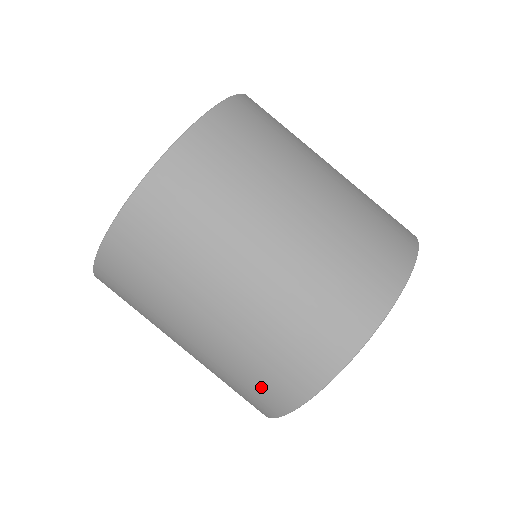
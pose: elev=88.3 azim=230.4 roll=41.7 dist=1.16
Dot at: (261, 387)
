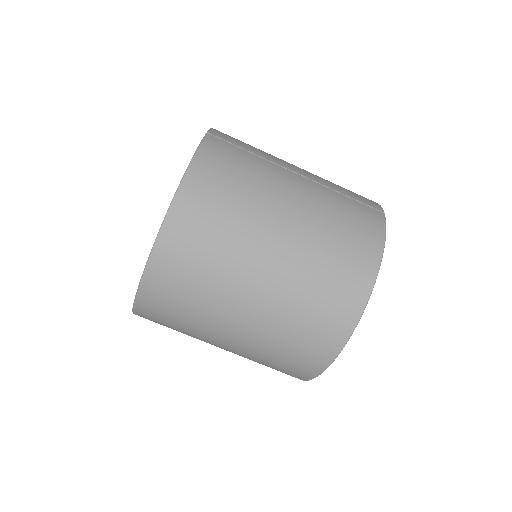
Dot at: occluded
